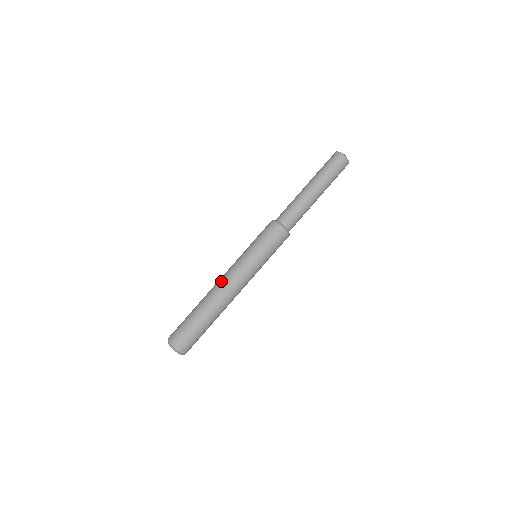
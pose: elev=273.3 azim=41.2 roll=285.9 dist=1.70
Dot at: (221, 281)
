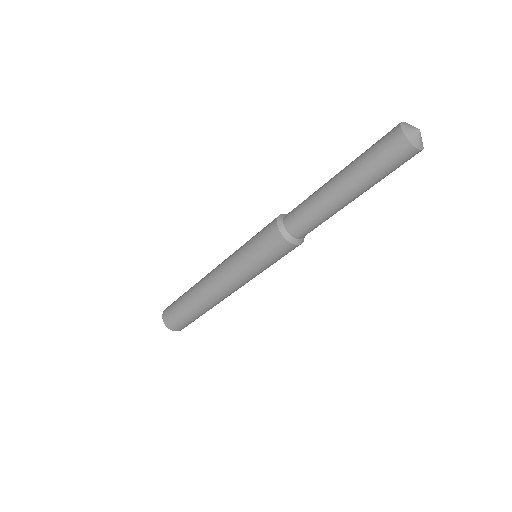
Dot at: (216, 290)
